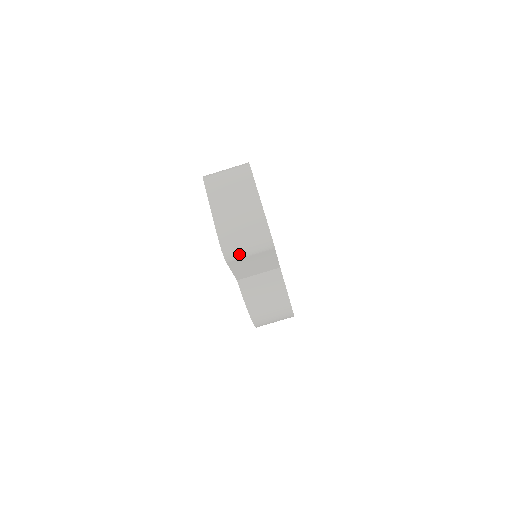
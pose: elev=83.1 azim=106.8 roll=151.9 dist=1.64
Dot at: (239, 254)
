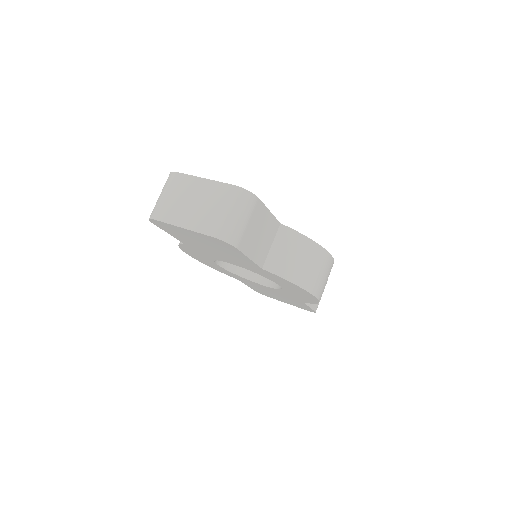
Dot at: (238, 230)
